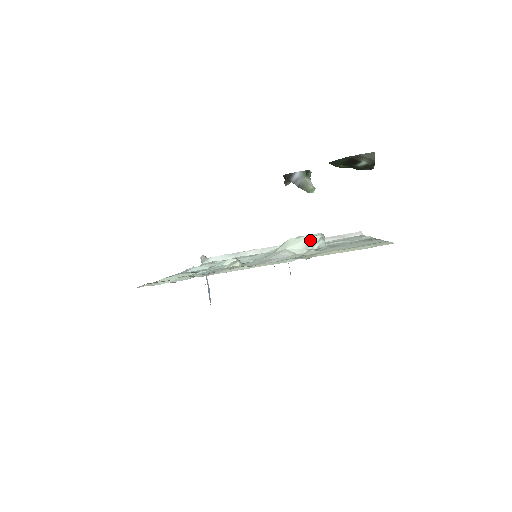
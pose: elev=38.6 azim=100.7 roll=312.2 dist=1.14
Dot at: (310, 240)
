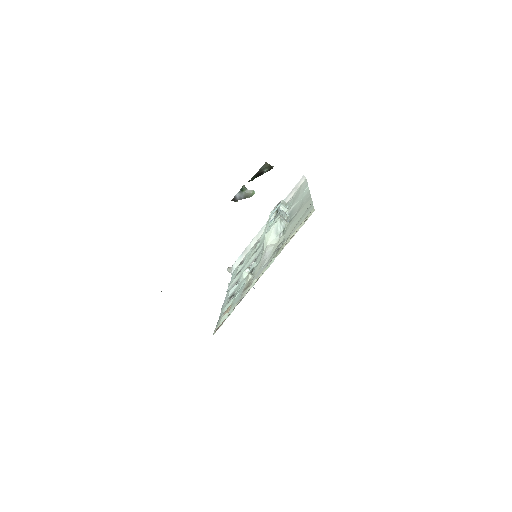
Dot at: (276, 228)
